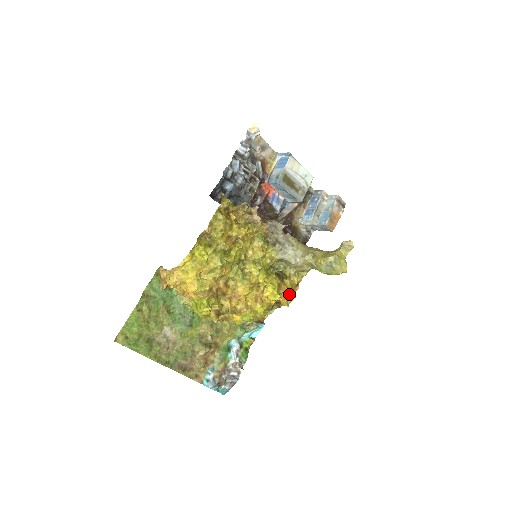
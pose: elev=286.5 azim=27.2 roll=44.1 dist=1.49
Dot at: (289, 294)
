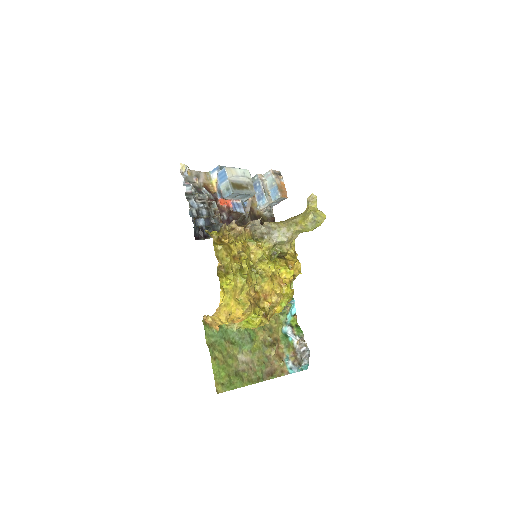
Dot at: (295, 264)
